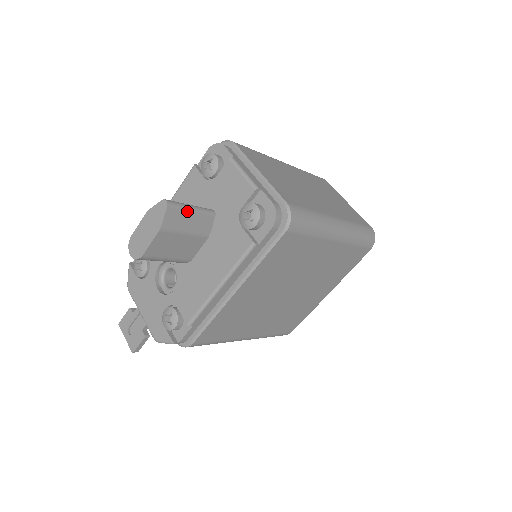
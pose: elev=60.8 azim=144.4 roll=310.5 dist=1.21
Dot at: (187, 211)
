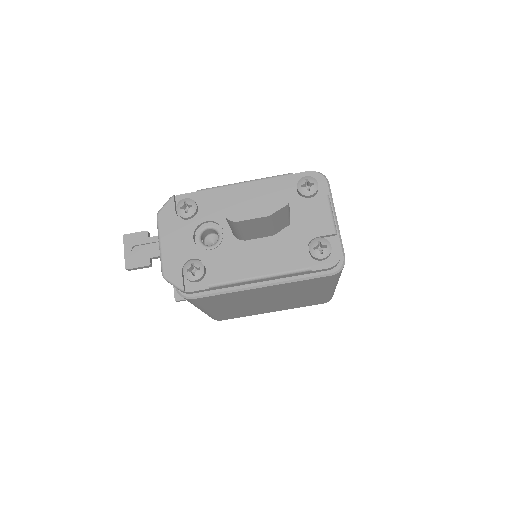
Dot at: (287, 213)
